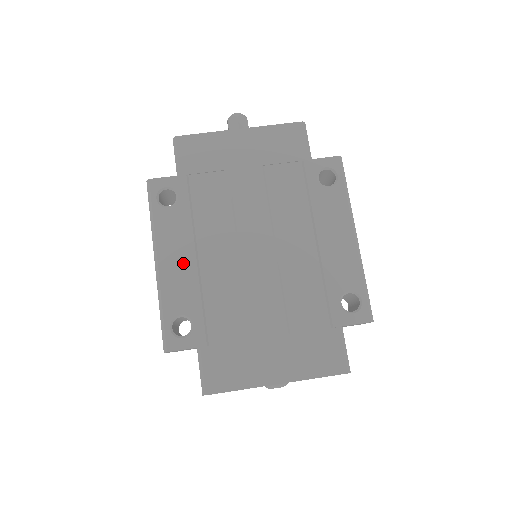
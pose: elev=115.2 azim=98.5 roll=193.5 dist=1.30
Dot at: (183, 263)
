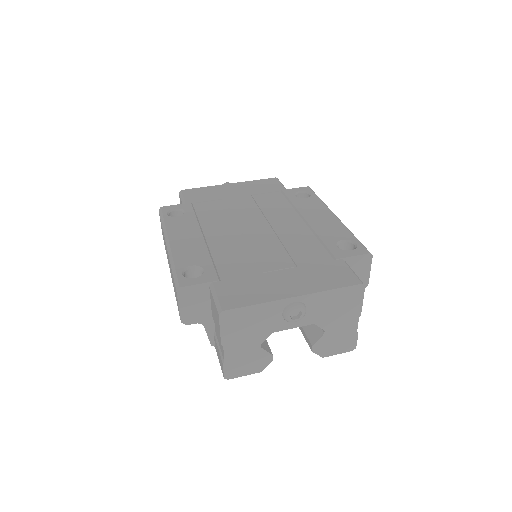
Dot at: (192, 240)
